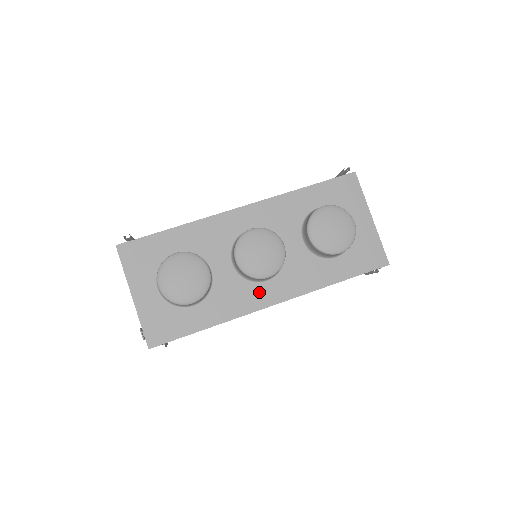
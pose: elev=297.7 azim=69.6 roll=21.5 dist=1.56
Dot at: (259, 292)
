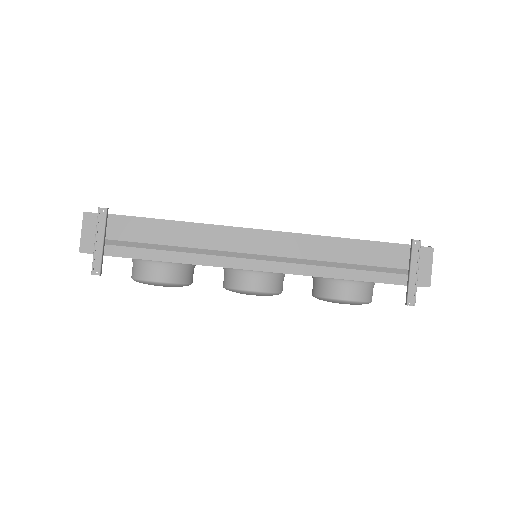
Dot at: occluded
